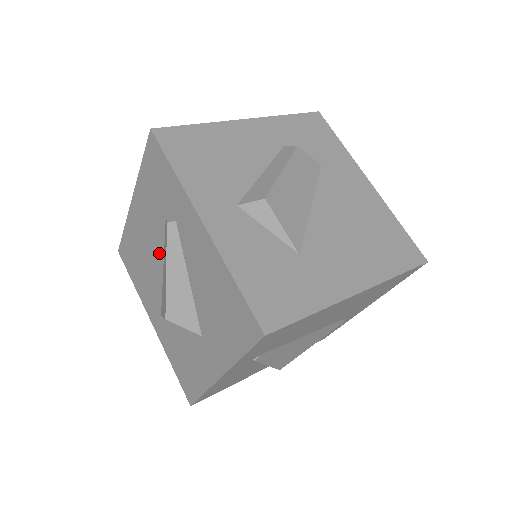
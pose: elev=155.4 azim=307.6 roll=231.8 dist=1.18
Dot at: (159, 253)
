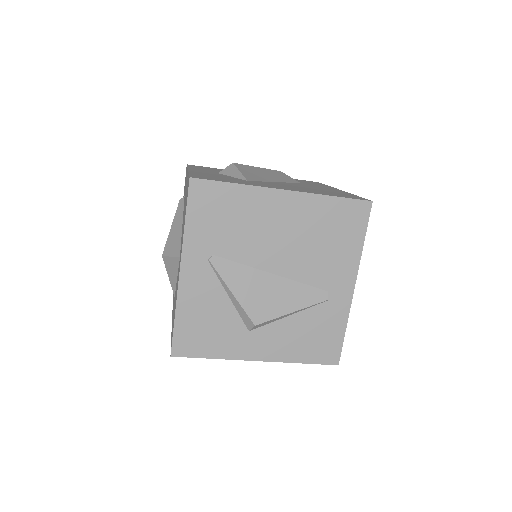
Dot at: occluded
